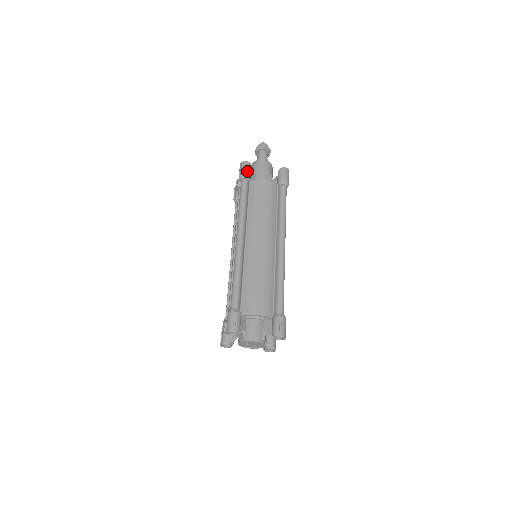
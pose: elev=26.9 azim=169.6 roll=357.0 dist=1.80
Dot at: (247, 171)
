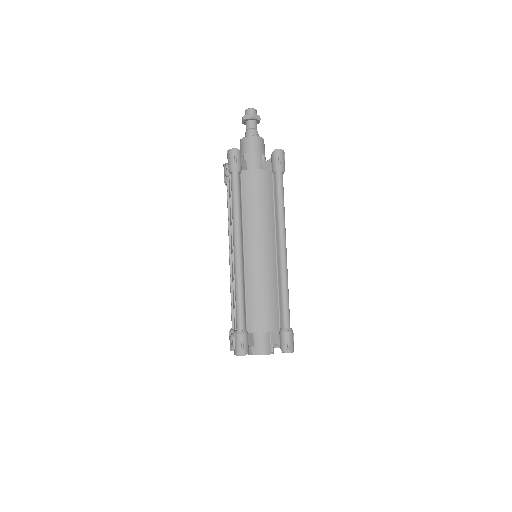
Dot at: (236, 162)
